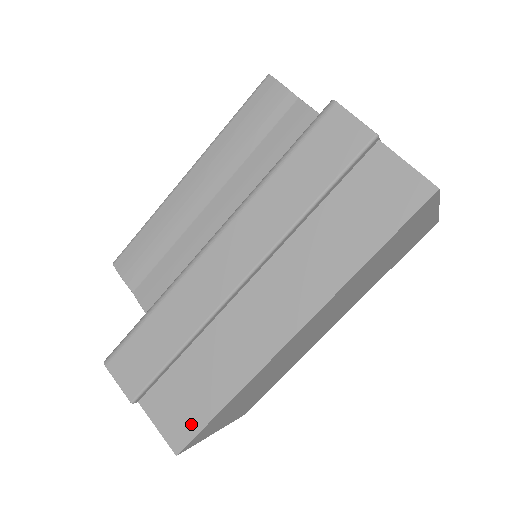
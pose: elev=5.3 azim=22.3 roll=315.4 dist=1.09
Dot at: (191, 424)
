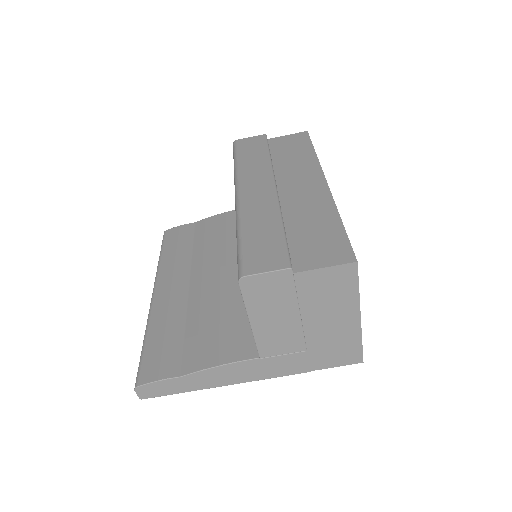
Dot at: (340, 244)
